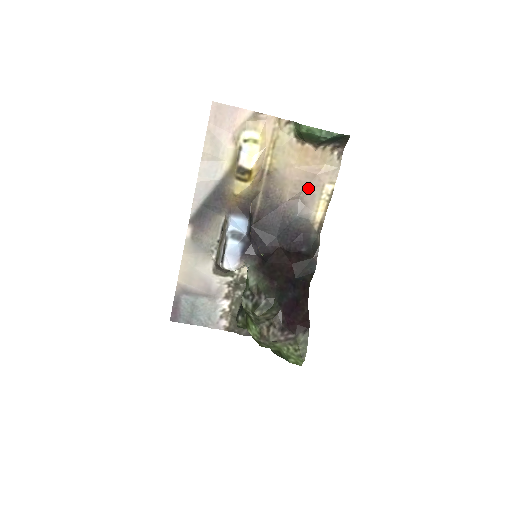
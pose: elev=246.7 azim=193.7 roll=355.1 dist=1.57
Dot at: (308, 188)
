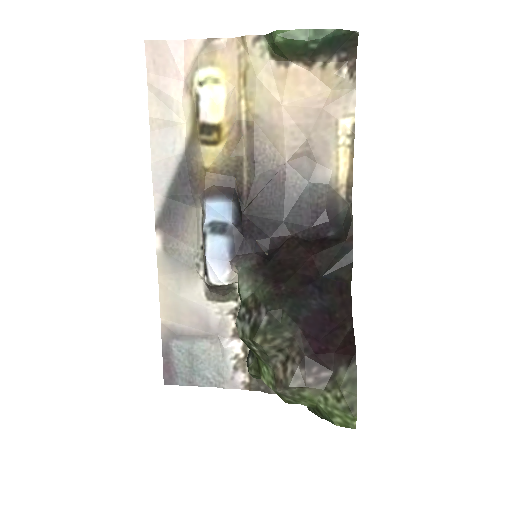
Dot at: (314, 134)
